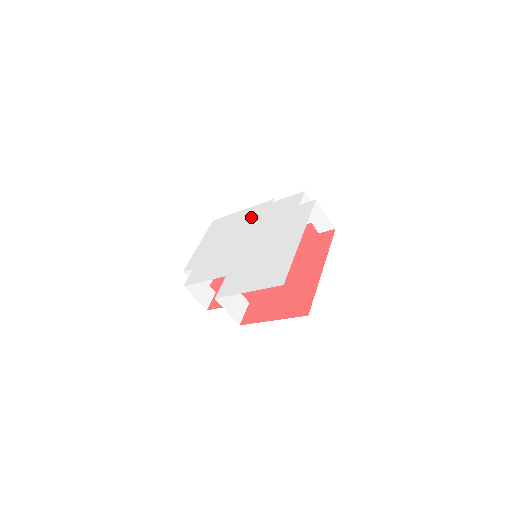
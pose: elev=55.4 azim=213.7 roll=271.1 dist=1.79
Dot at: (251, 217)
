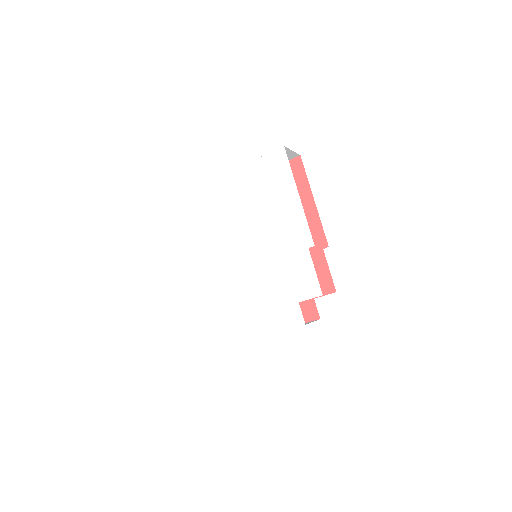
Dot at: (284, 229)
